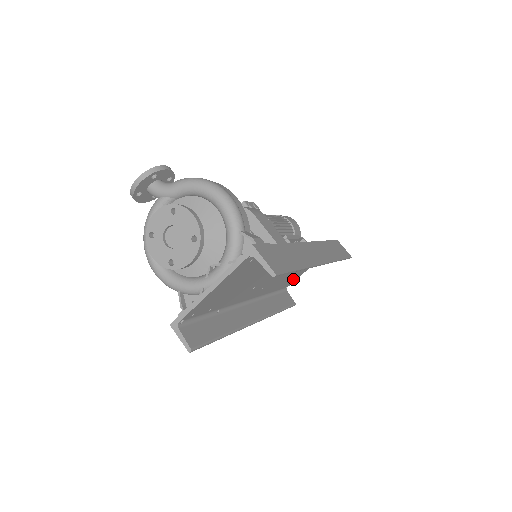
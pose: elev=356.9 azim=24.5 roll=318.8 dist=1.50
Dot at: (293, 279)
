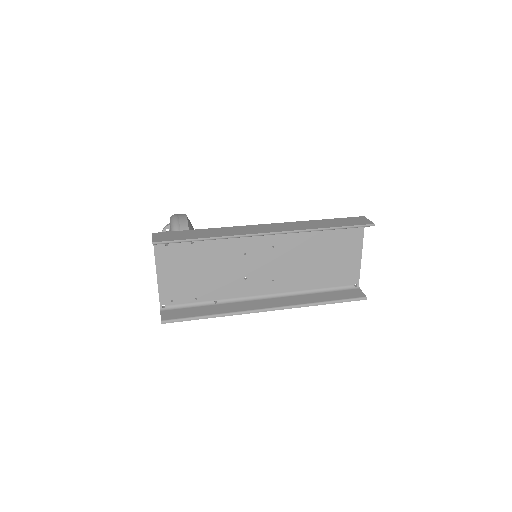
Dot at: (347, 272)
